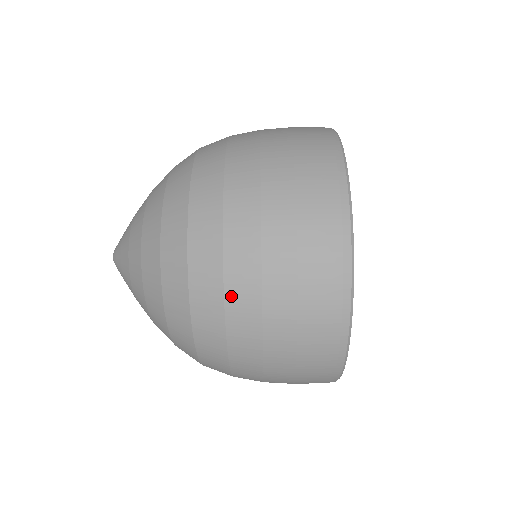
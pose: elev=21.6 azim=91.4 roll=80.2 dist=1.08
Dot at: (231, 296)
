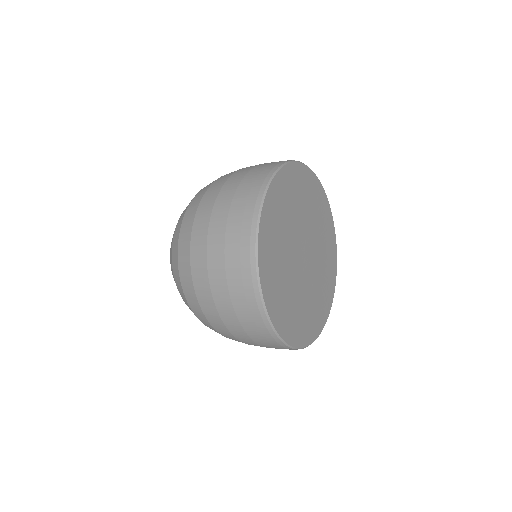
Dot at: (193, 251)
